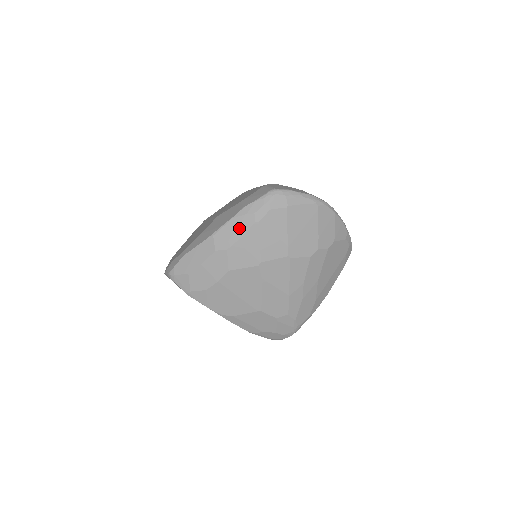
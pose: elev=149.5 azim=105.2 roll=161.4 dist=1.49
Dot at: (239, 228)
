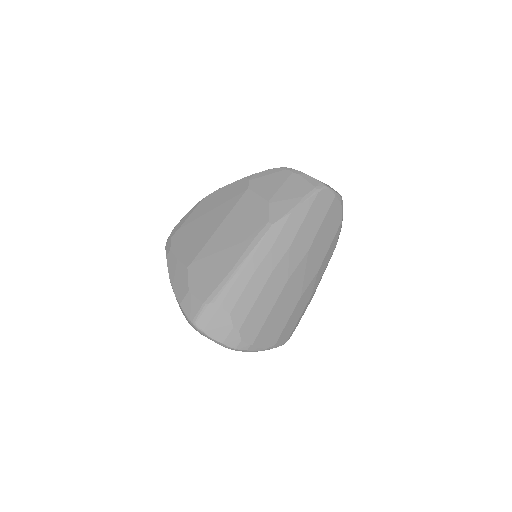
Dot at: occluded
